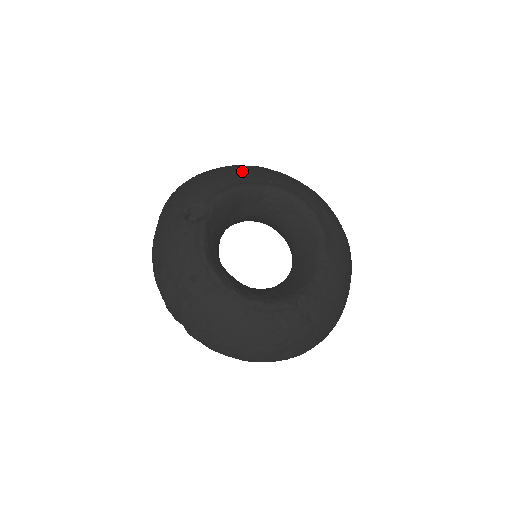
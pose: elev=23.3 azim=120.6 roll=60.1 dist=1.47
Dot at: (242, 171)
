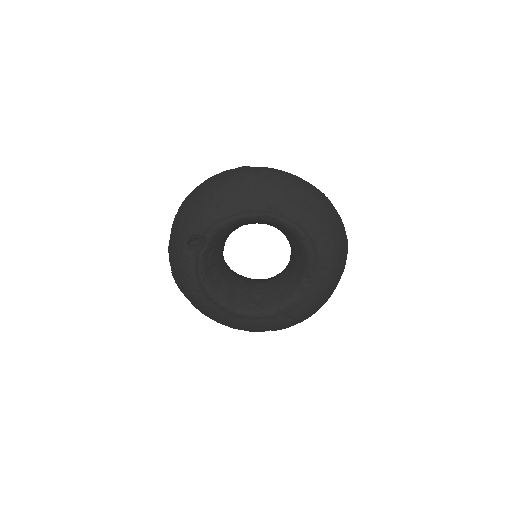
Dot at: (242, 190)
